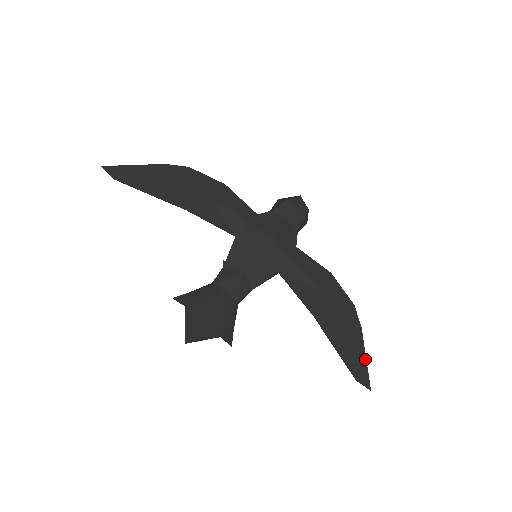
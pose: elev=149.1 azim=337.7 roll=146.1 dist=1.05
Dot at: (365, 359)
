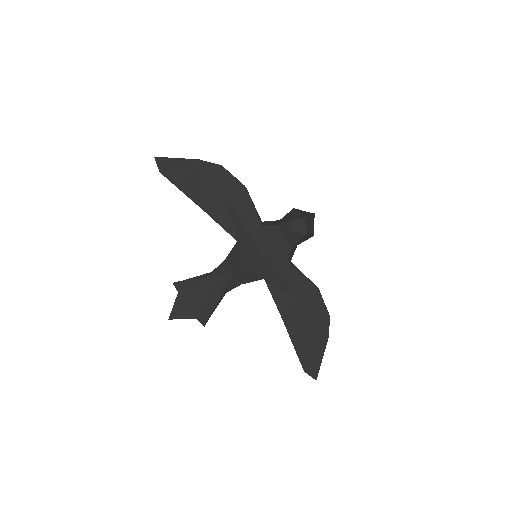
Dot at: (321, 359)
